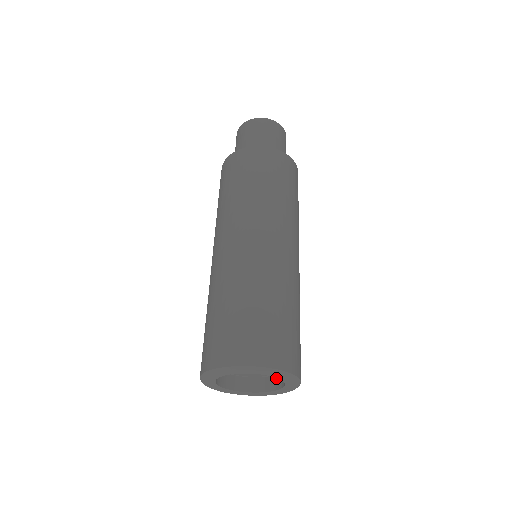
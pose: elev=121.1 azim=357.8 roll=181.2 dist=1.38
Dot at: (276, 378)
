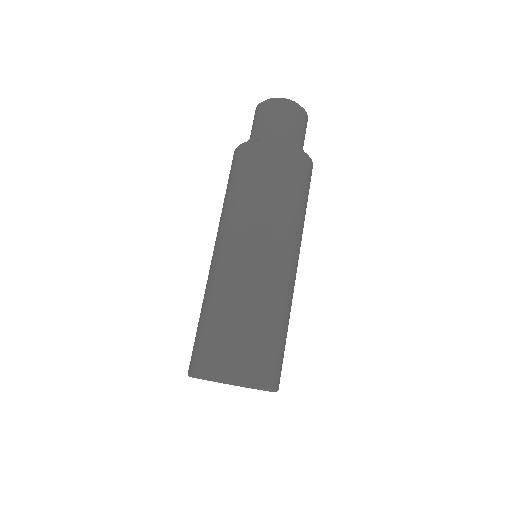
Dot at: occluded
